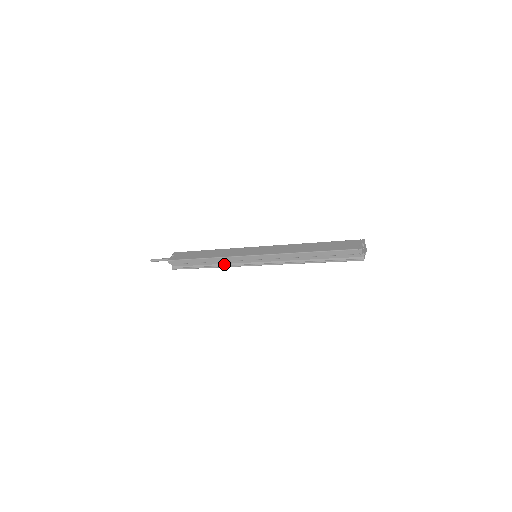
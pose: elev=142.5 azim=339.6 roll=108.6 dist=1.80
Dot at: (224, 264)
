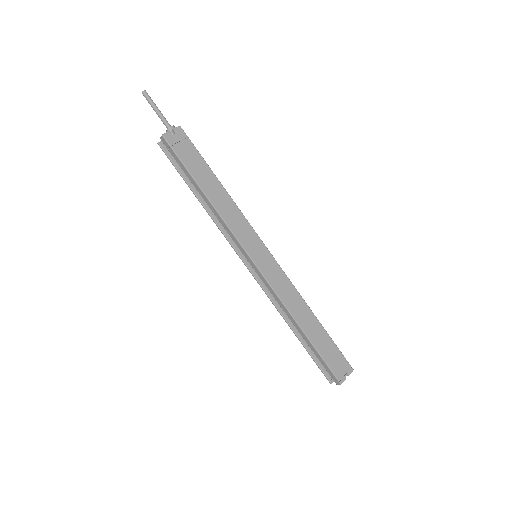
Dot at: occluded
